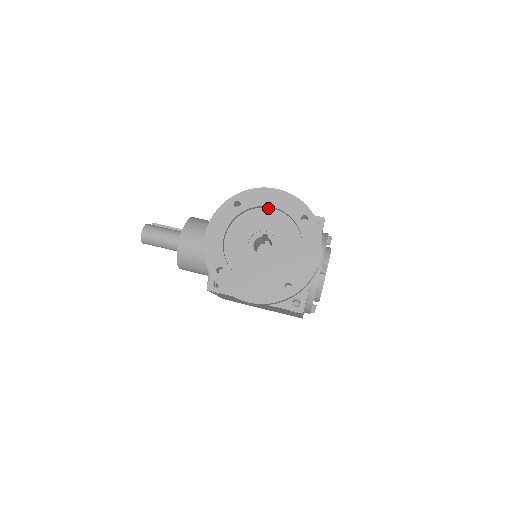
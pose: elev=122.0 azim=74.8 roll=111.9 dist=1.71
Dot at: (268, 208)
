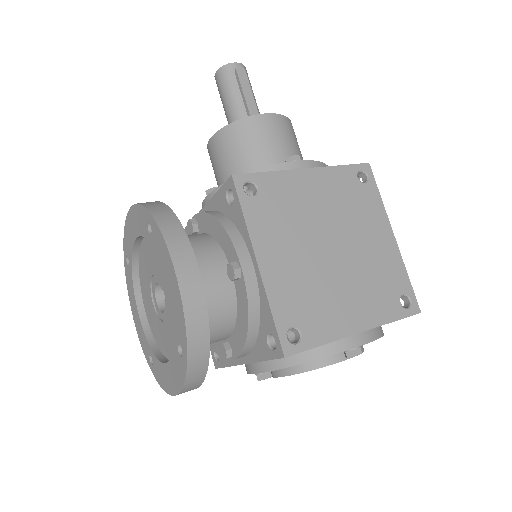
Dot at: occluded
